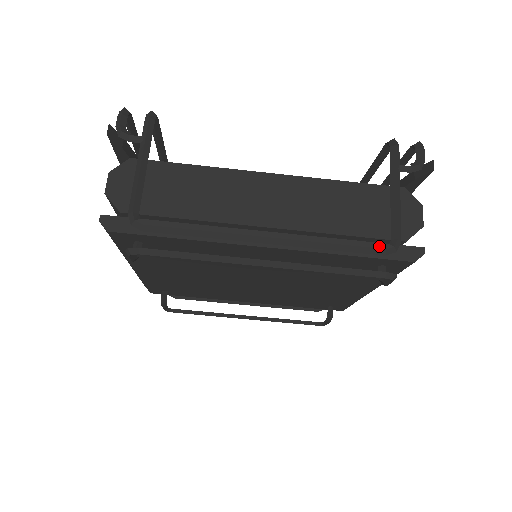
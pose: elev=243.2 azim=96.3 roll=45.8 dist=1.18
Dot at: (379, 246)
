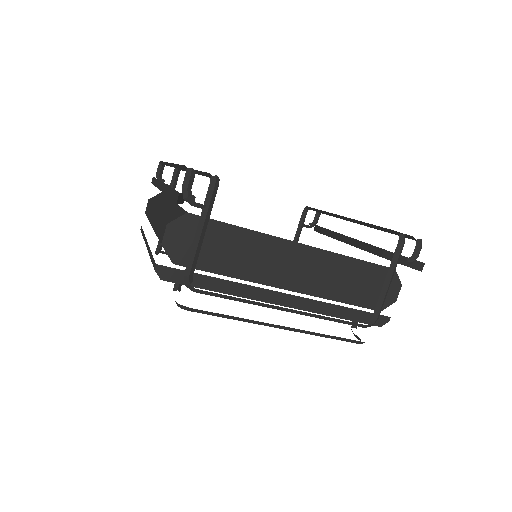
Dot at: (362, 313)
